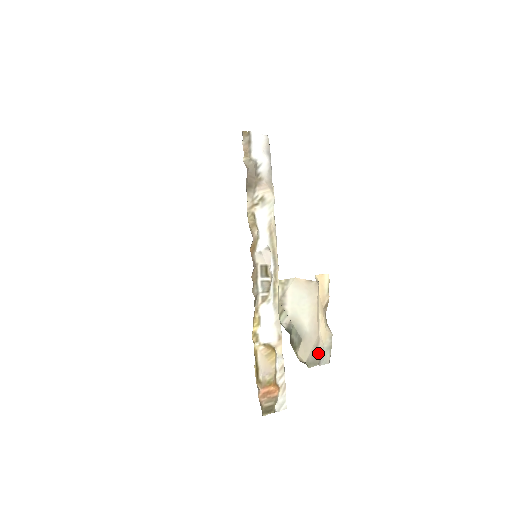
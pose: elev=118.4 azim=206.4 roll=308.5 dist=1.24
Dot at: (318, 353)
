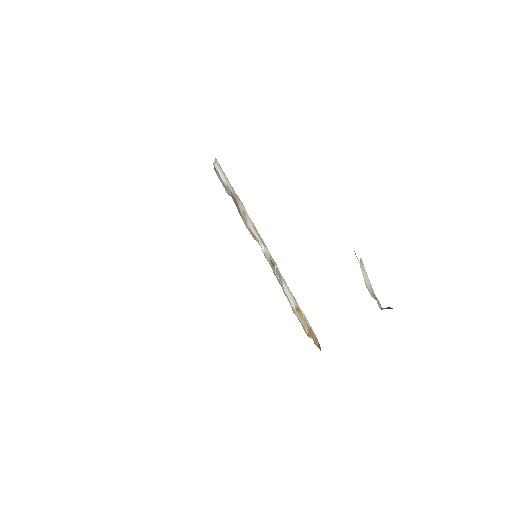
Dot at: (376, 297)
